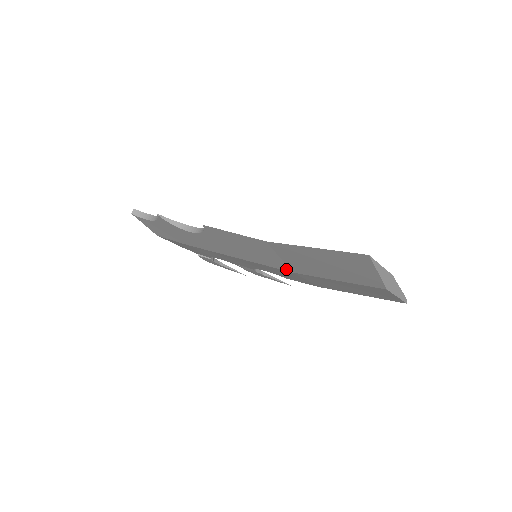
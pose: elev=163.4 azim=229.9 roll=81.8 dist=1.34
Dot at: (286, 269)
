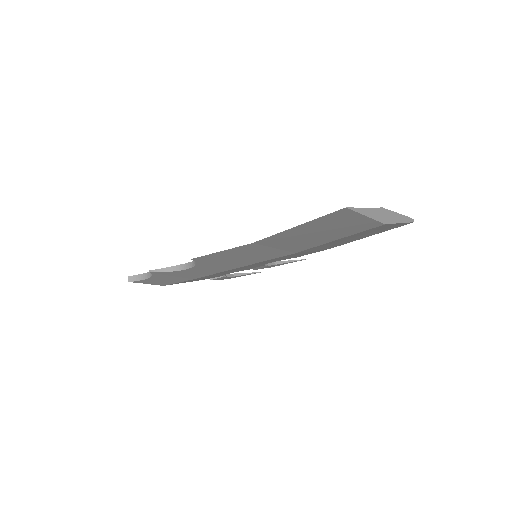
Dot at: (288, 254)
